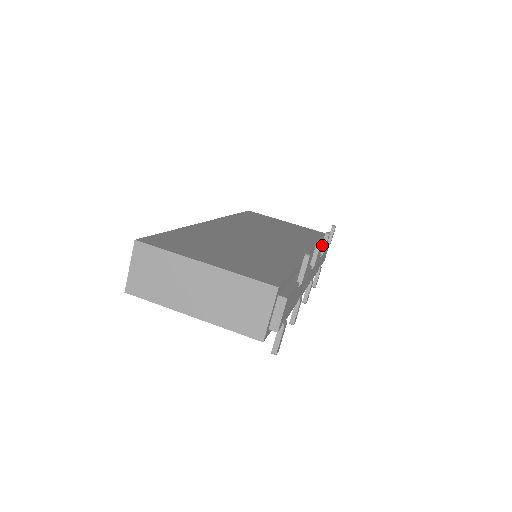
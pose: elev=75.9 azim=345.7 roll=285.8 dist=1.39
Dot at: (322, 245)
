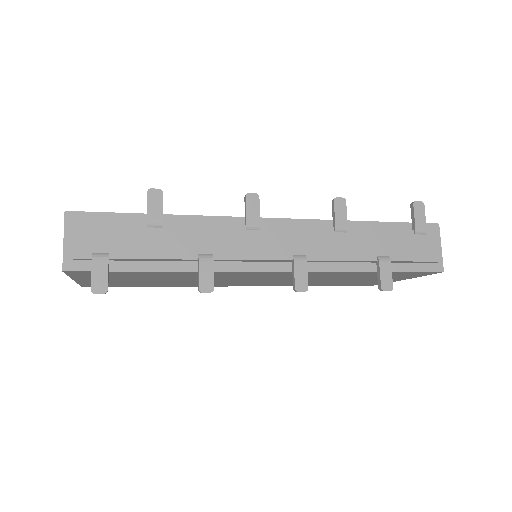
Dot at: (332, 216)
